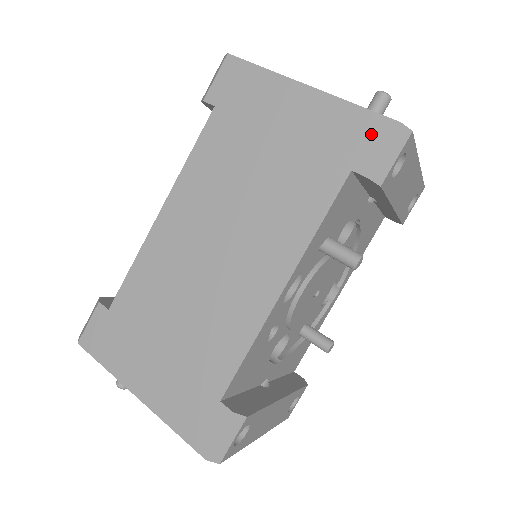
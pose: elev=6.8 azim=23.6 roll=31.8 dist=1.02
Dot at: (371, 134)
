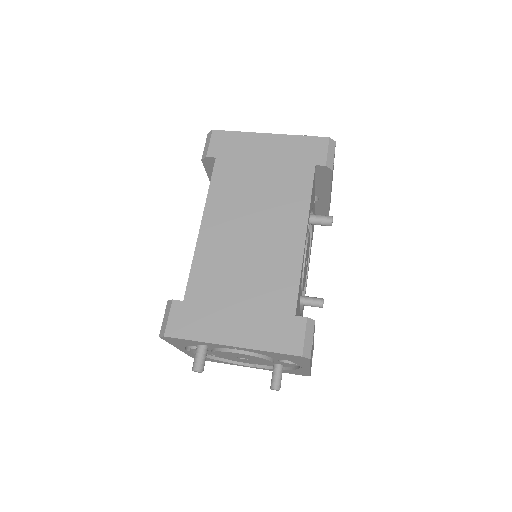
Dot at: (317, 146)
